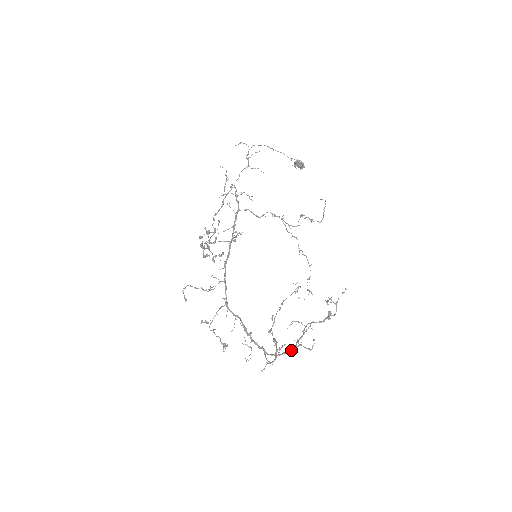
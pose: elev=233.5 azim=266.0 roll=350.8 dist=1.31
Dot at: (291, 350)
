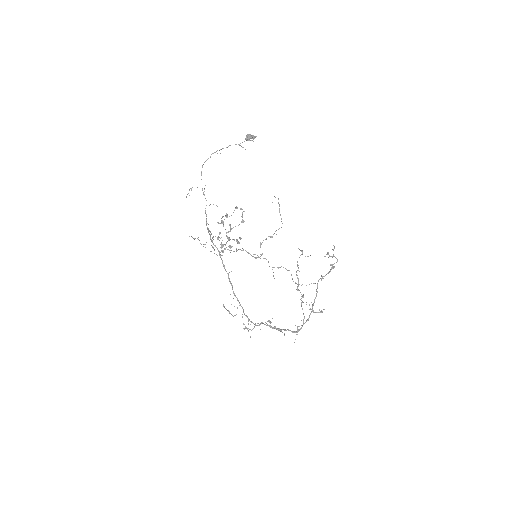
Dot at: (309, 317)
